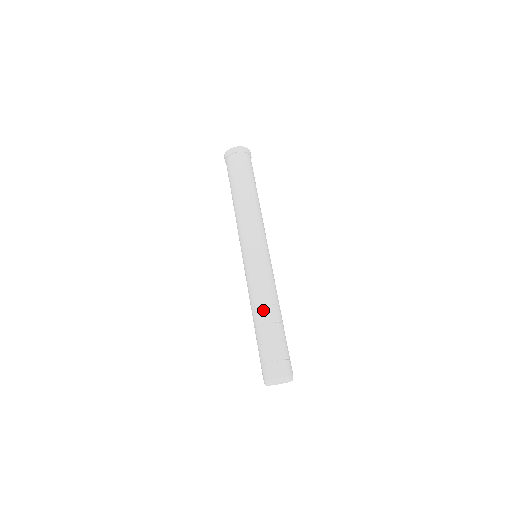
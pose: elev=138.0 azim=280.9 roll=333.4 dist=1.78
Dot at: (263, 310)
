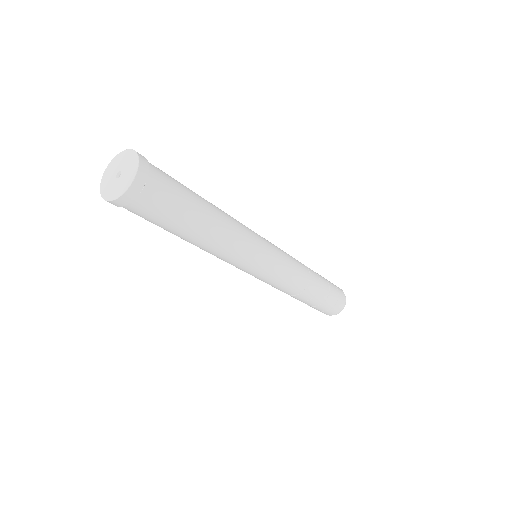
Dot at: (308, 291)
